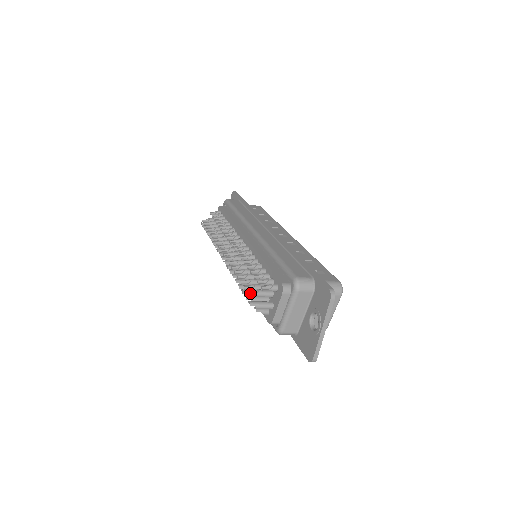
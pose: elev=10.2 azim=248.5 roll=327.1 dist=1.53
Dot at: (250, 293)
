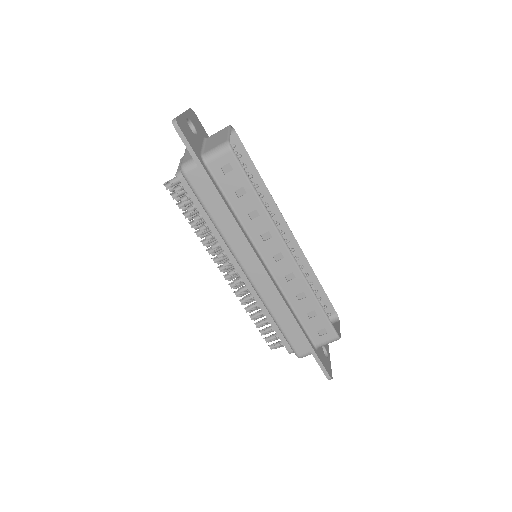
Dot at: (173, 191)
